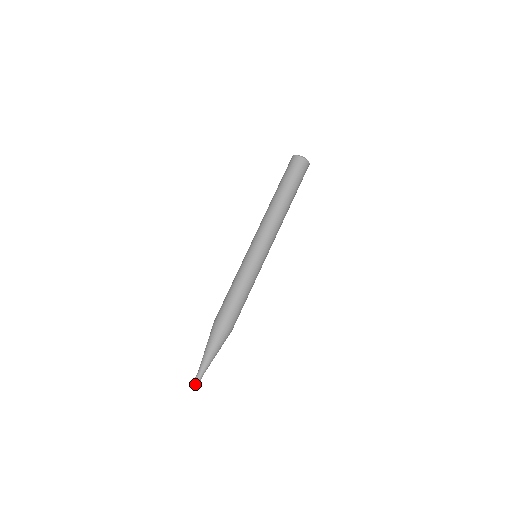
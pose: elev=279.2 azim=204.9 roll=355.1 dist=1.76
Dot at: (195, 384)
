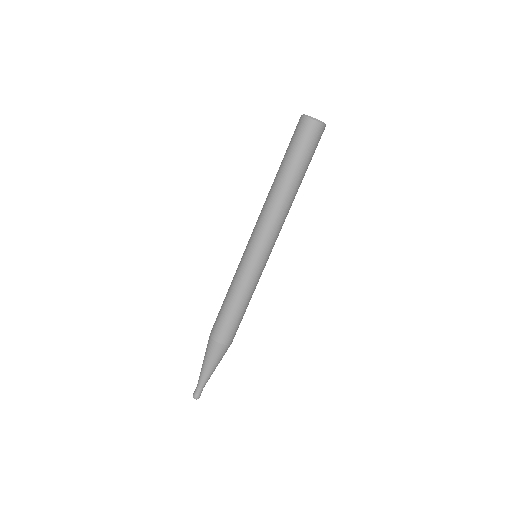
Dot at: (194, 397)
